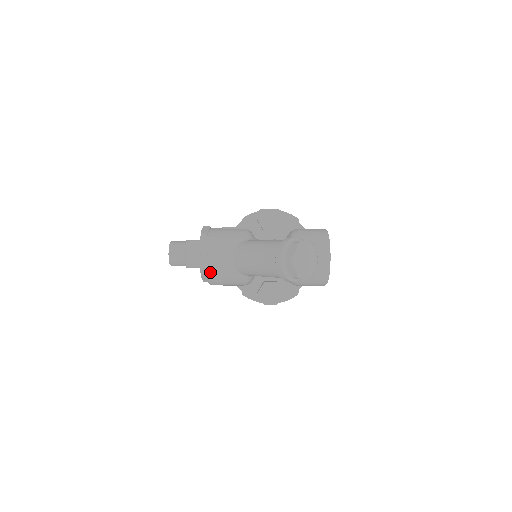
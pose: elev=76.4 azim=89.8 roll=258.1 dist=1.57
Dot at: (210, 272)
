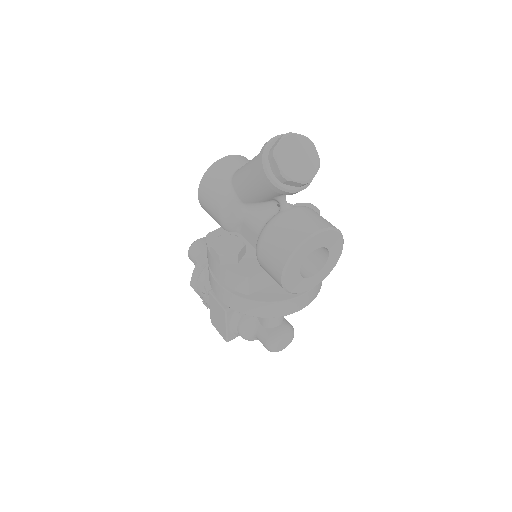
Dot at: (213, 166)
